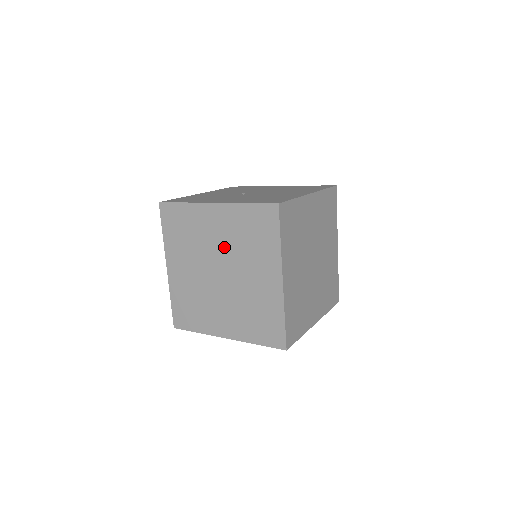
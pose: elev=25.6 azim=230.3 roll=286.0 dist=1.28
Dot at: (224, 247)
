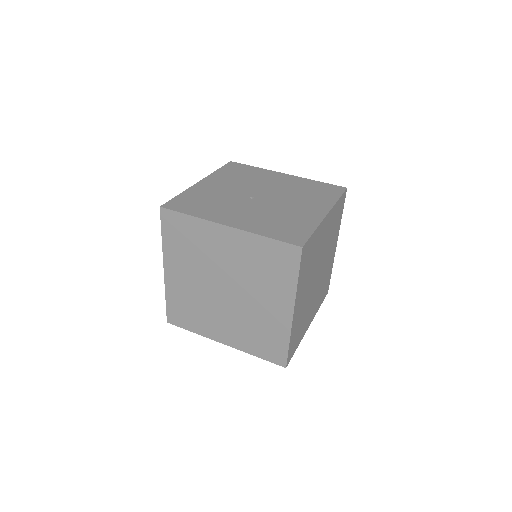
Dot at: (233, 269)
